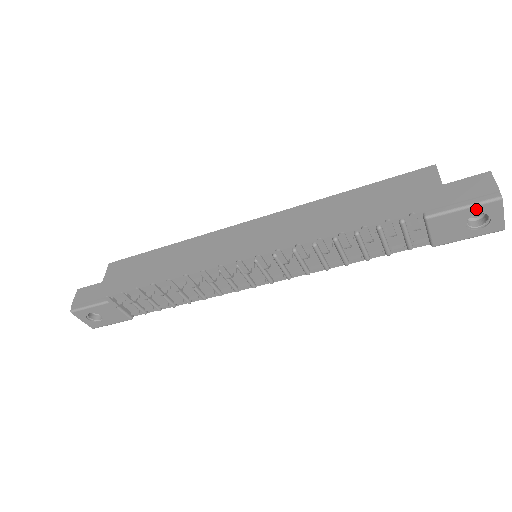
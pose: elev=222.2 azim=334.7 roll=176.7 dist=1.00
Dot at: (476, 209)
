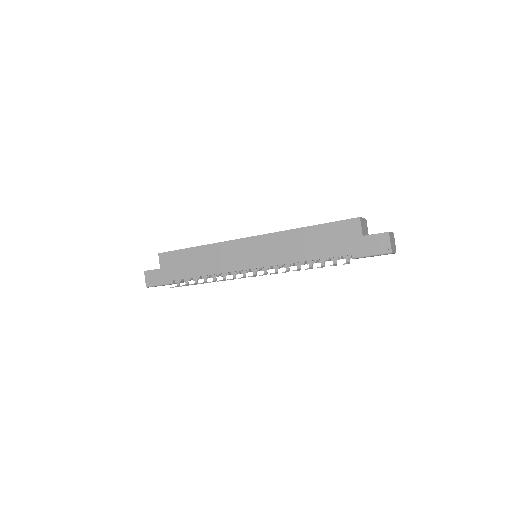
Dot at: occluded
